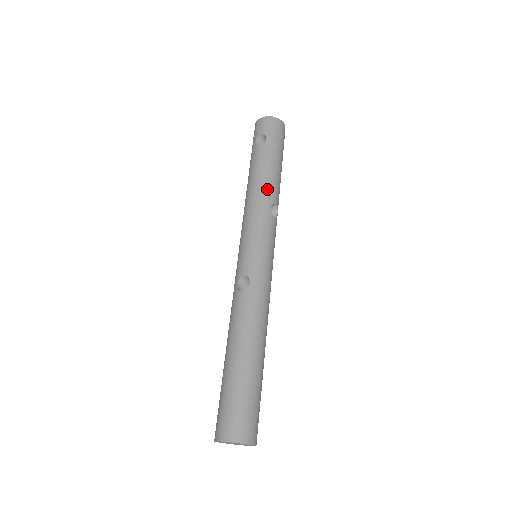
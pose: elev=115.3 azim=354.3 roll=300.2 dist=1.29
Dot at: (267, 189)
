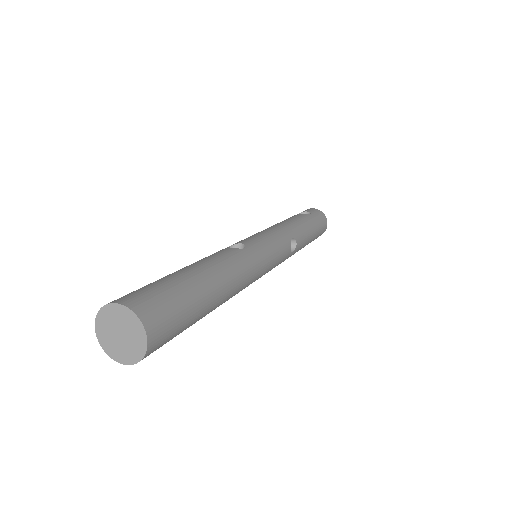
Dot at: (296, 228)
